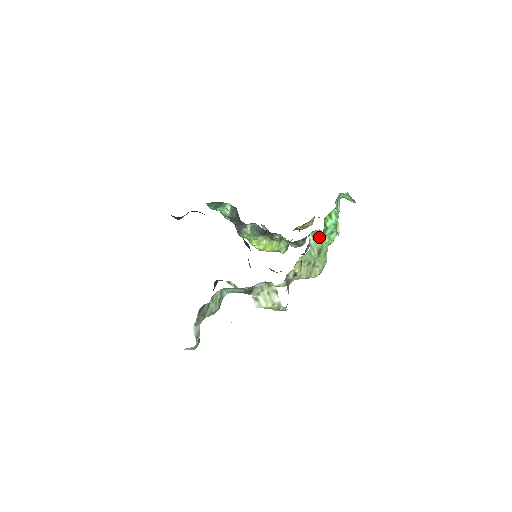
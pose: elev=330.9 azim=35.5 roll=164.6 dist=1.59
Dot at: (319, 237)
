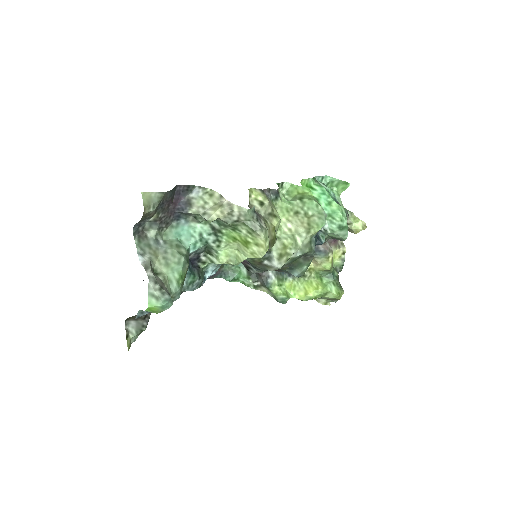
Dot at: (294, 191)
